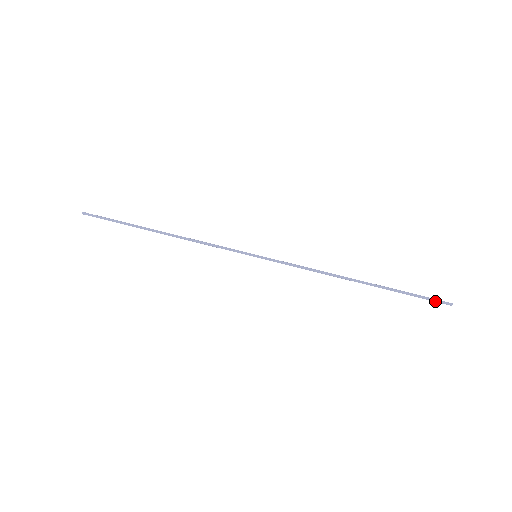
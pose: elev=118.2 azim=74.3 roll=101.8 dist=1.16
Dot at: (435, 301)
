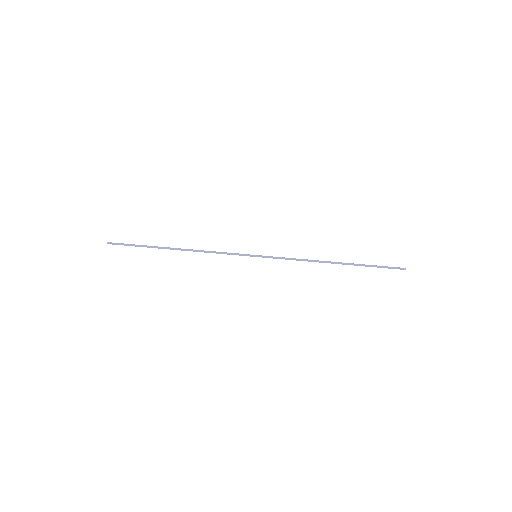
Dot at: occluded
